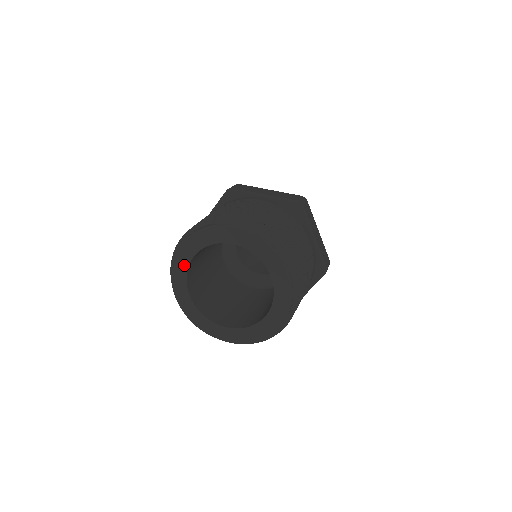
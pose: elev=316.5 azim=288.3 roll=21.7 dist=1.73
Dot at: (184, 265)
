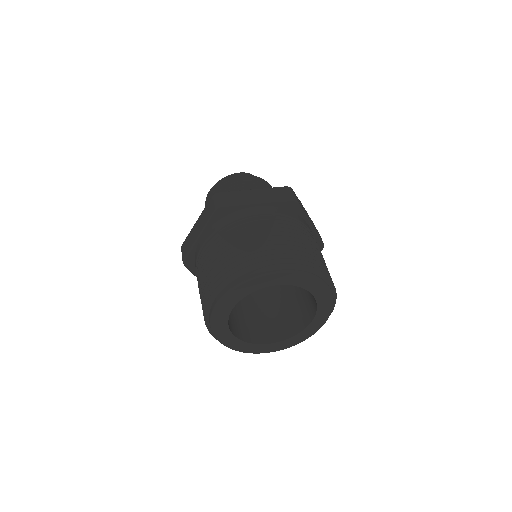
Dot at: (225, 315)
